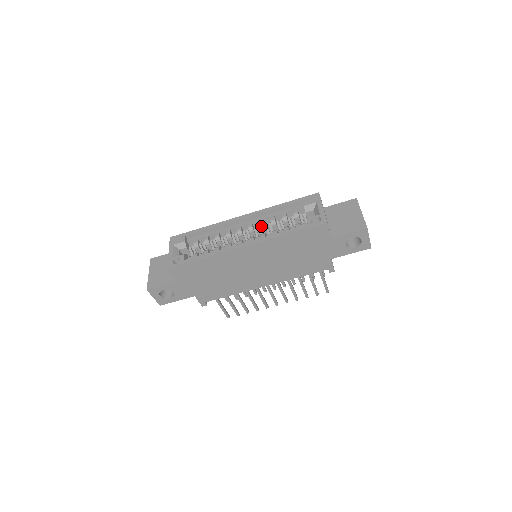
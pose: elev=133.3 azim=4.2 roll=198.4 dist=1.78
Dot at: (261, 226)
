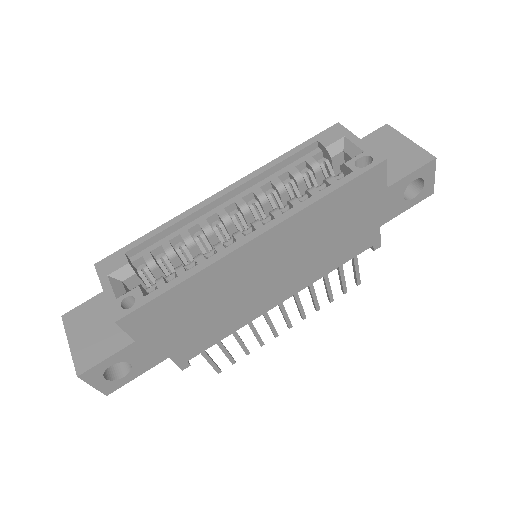
Dot at: (262, 199)
